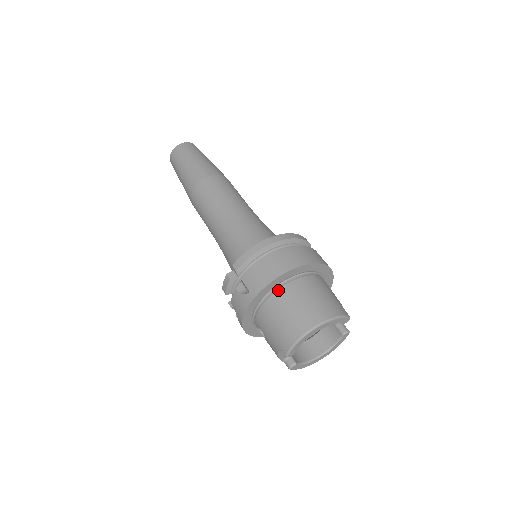
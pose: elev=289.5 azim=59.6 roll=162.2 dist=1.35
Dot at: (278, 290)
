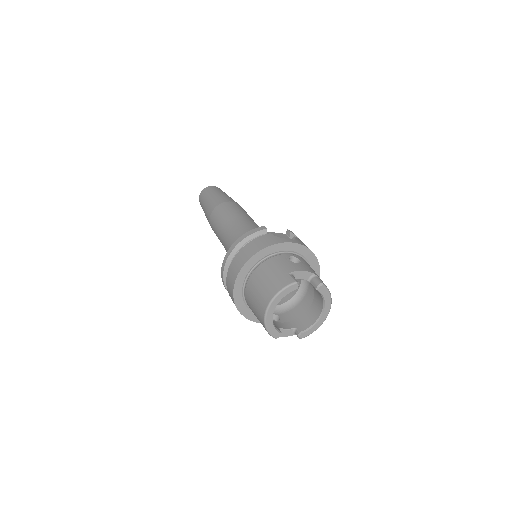
Dot at: (245, 293)
